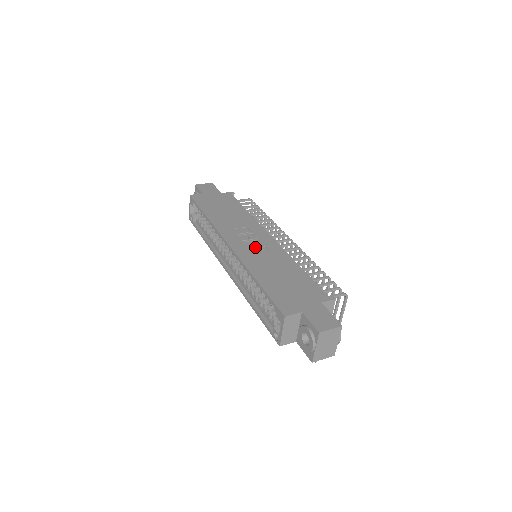
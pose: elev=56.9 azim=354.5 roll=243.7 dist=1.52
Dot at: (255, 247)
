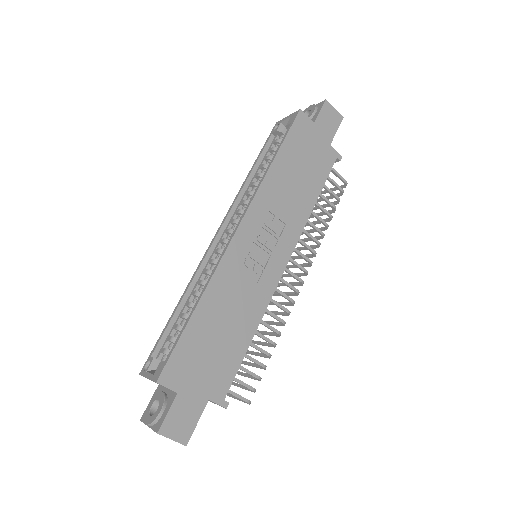
Dot at: (254, 262)
